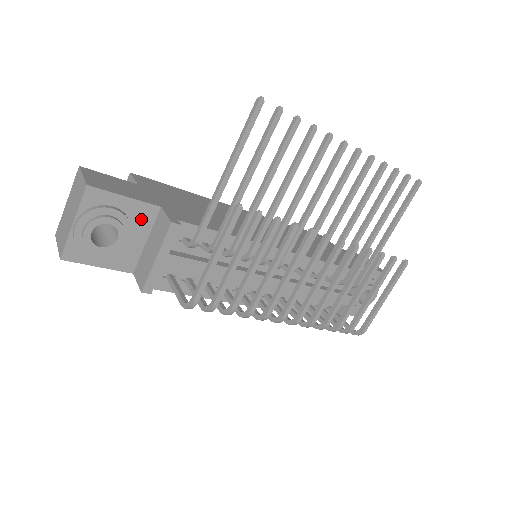
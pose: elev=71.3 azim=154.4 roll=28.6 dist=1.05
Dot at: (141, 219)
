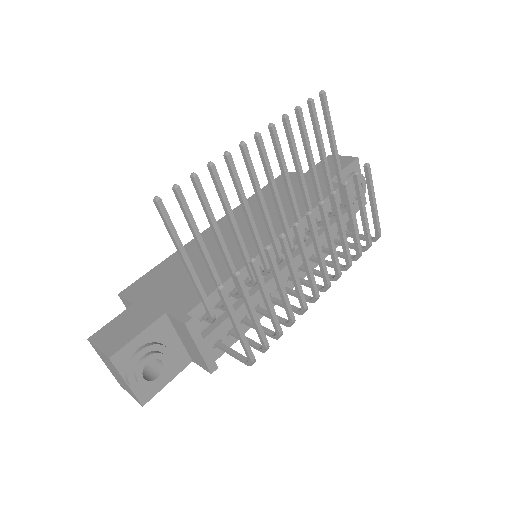
Dot at: (162, 333)
